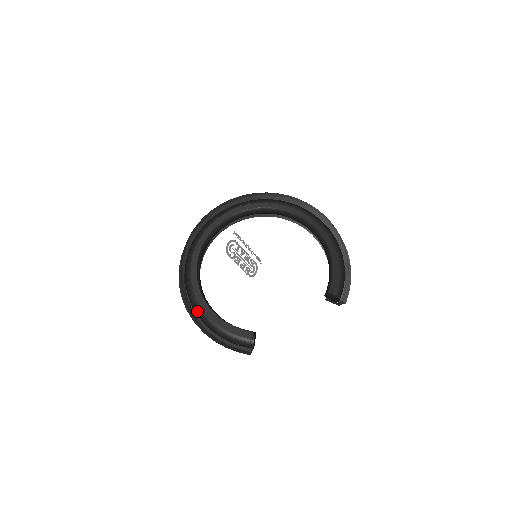
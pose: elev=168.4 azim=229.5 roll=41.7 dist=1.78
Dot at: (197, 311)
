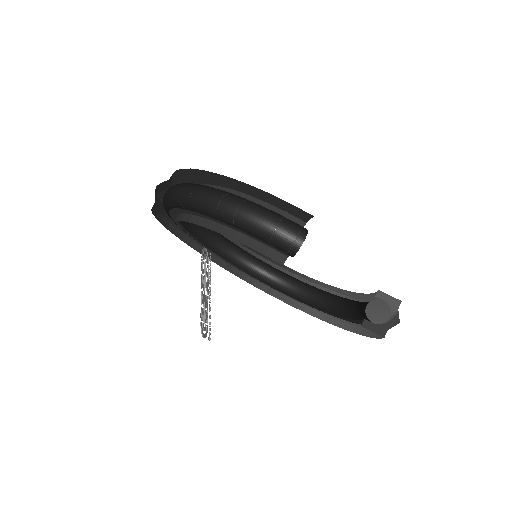
Dot at: (200, 185)
